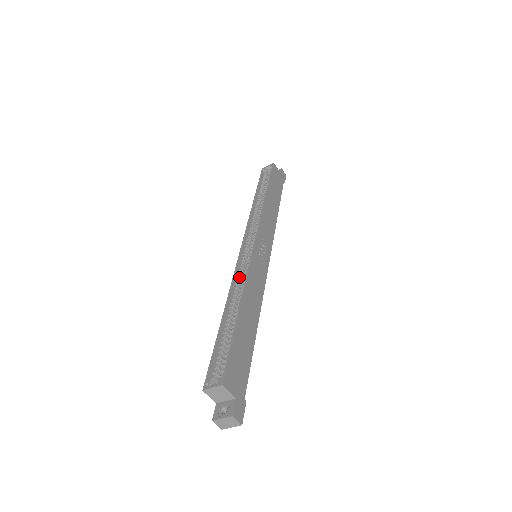
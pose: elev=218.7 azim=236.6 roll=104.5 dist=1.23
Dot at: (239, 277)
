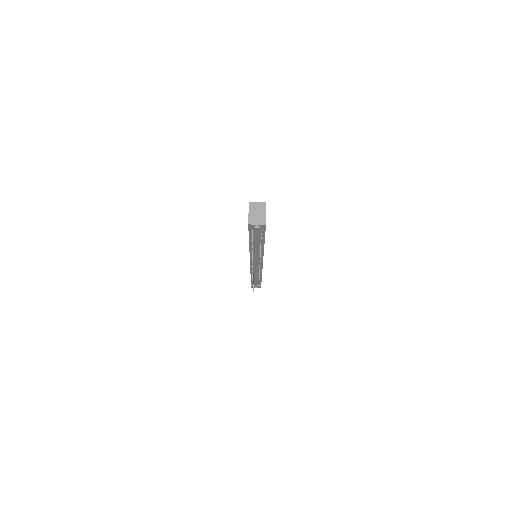
Dot at: occluded
